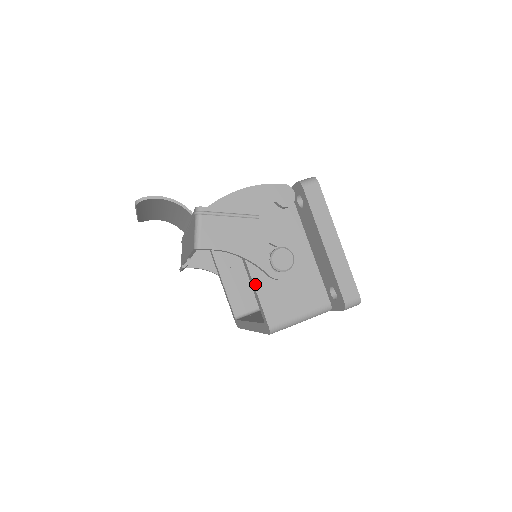
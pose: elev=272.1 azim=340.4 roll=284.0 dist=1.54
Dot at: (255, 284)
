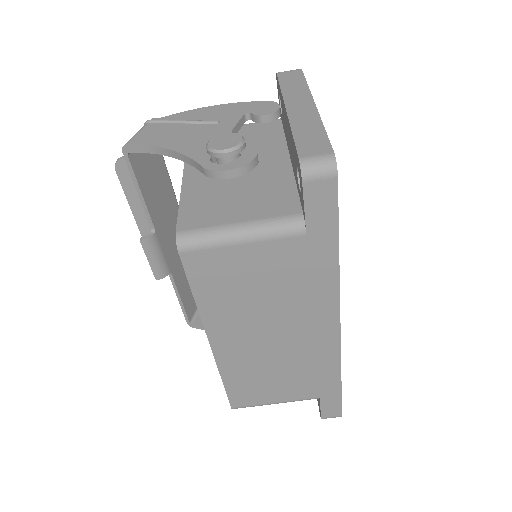
Dot at: (184, 187)
